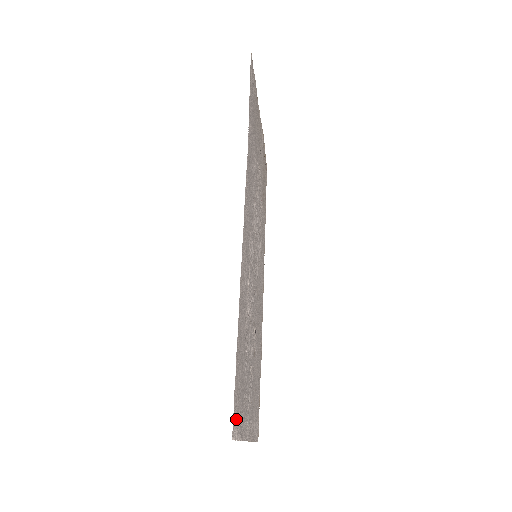
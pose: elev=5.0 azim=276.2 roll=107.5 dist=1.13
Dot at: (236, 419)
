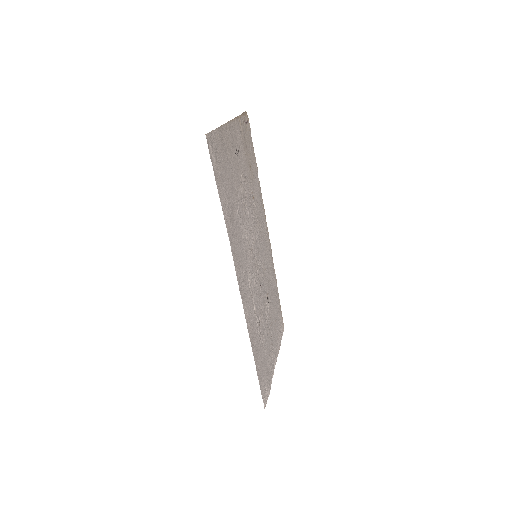
Dot at: (265, 394)
